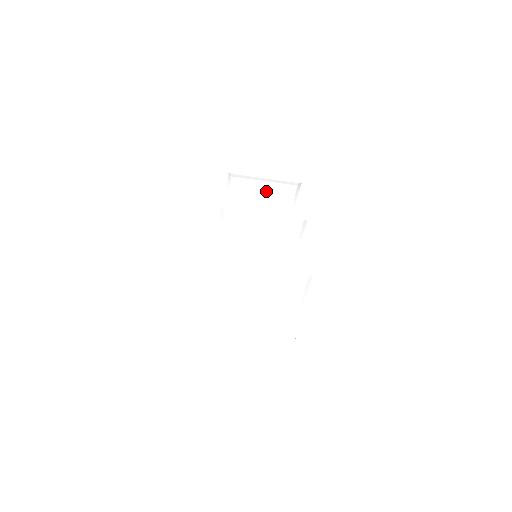
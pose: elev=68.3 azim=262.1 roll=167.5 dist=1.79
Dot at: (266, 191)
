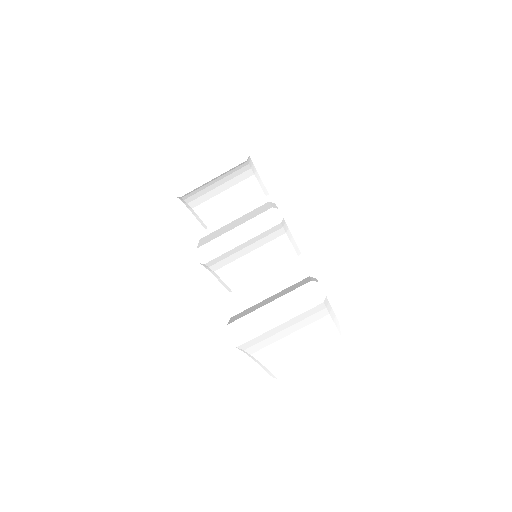
Dot at: (221, 183)
